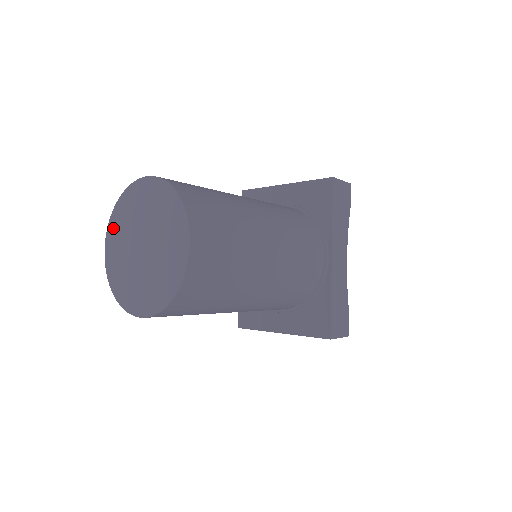
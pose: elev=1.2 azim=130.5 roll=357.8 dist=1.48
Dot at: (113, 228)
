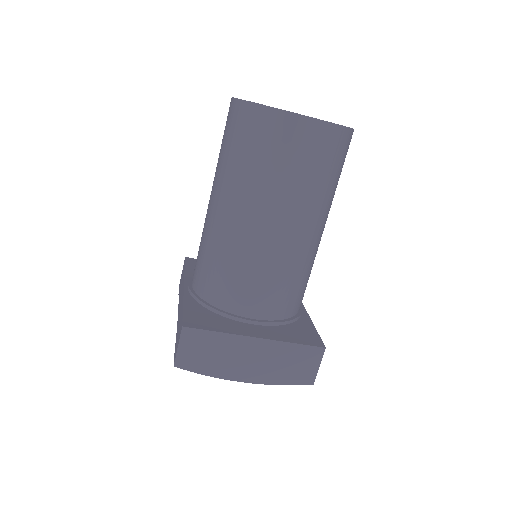
Dot at: occluded
